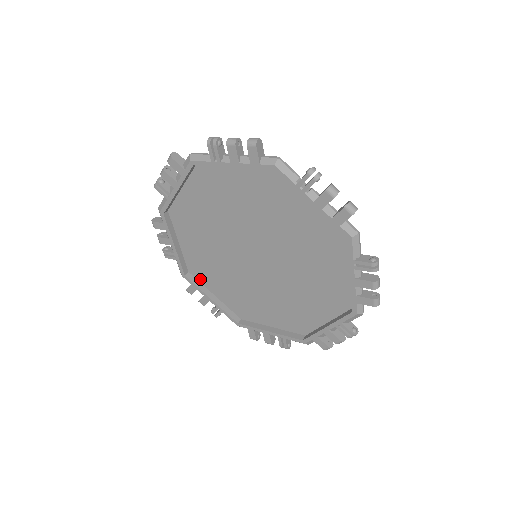
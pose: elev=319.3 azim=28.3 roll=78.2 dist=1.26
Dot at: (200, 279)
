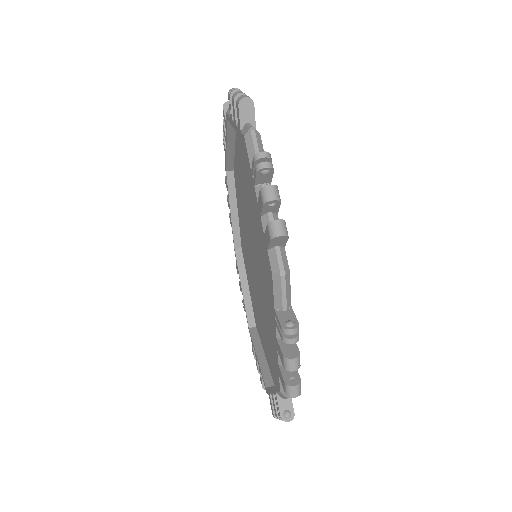
Dot at: (236, 187)
